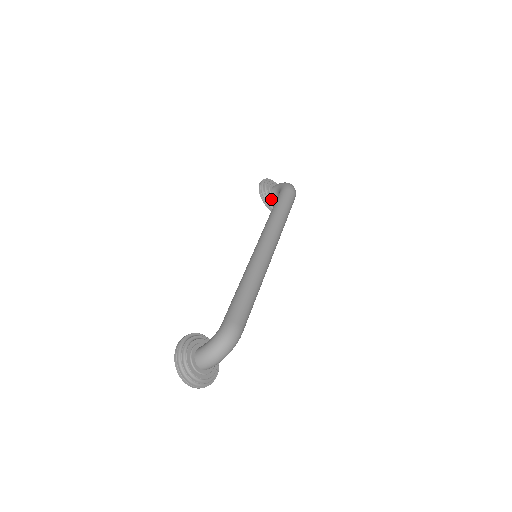
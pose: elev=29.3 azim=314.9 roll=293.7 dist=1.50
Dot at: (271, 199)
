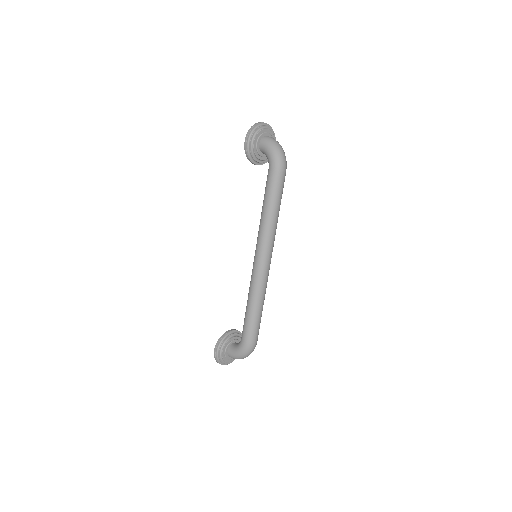
Dot at: (260, 159)
